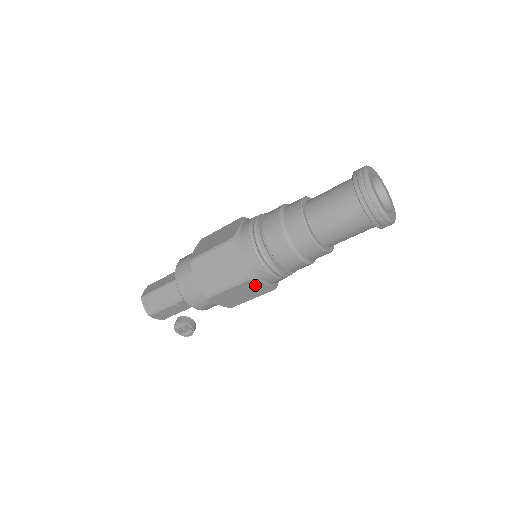
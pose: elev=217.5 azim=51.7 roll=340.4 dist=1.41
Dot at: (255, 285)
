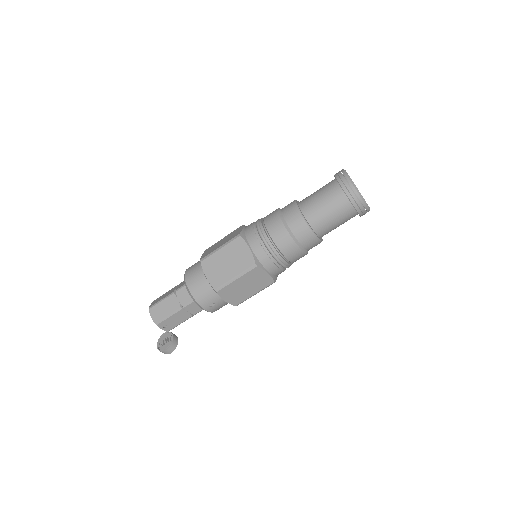
Dot at: (242, 248)
